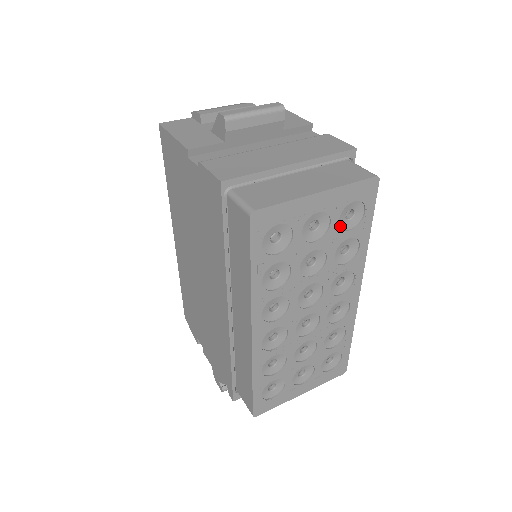
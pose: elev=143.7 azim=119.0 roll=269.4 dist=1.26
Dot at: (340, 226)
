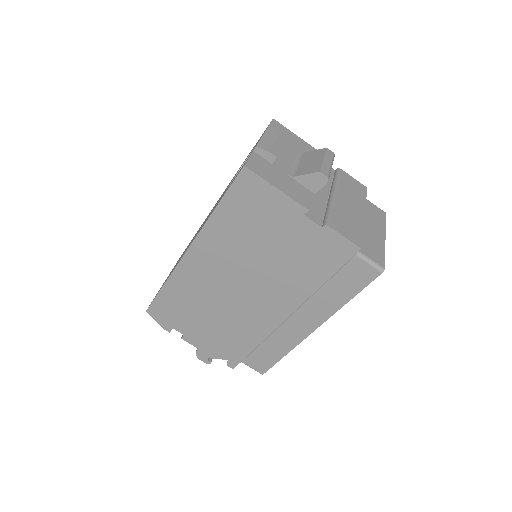
Dot at: occluded
